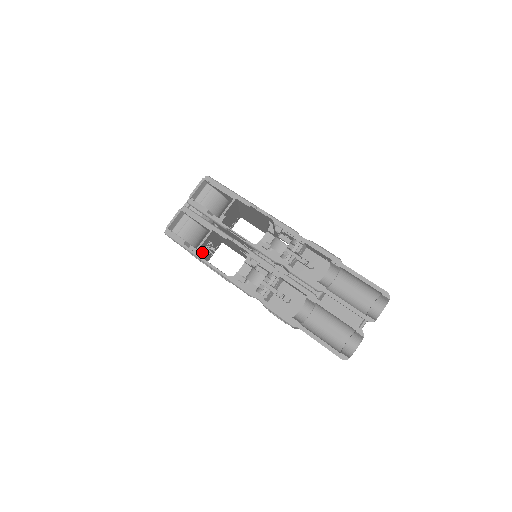
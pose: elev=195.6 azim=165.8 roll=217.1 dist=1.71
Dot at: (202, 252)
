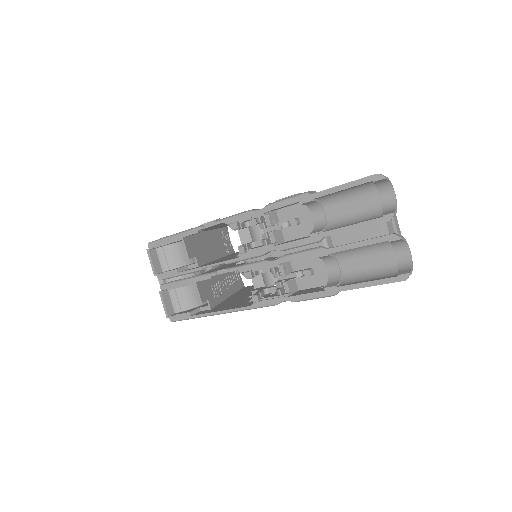
Dot at: (216, 300)
